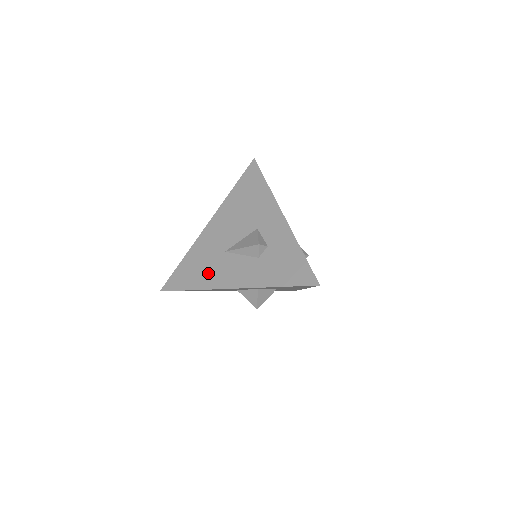
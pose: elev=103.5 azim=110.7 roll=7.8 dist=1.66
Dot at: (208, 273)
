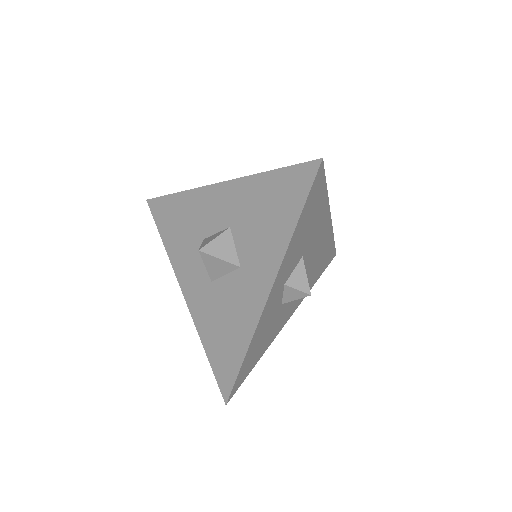
Dot at: occluded
